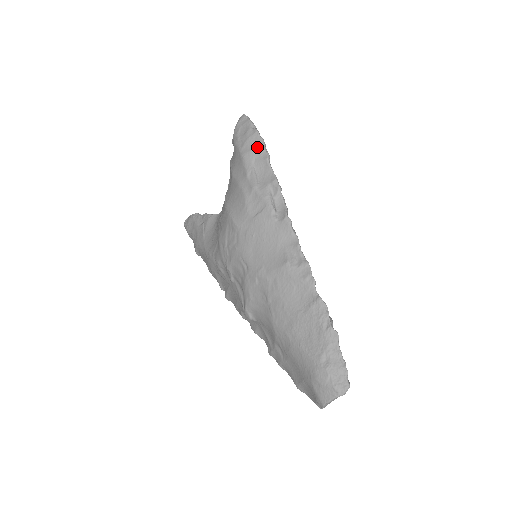
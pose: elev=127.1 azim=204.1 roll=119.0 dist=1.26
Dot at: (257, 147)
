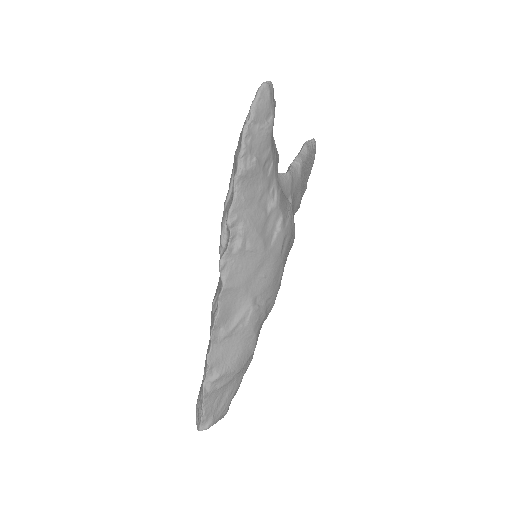
Dot at: (236, 154)
